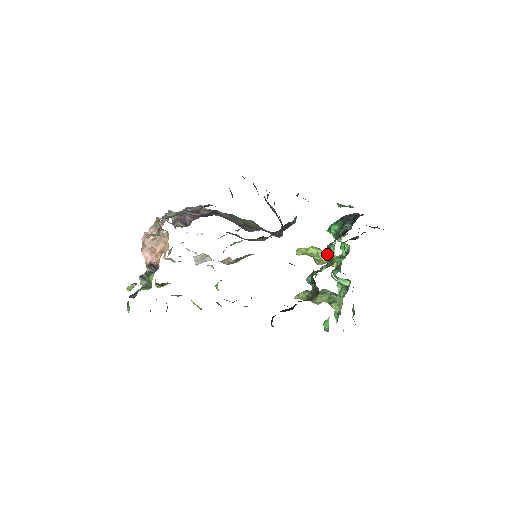
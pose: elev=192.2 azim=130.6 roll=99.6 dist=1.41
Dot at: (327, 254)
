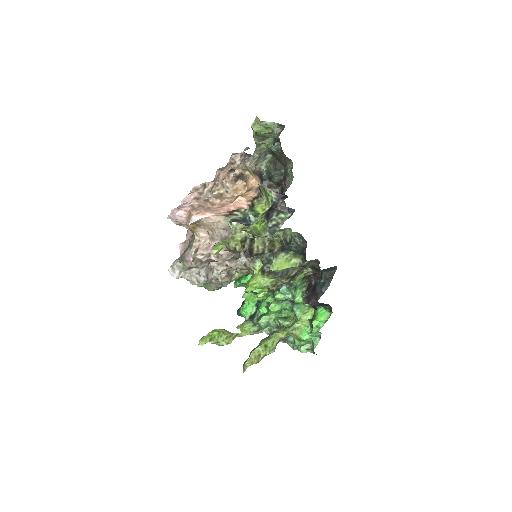
Dot at: (258, 293)
